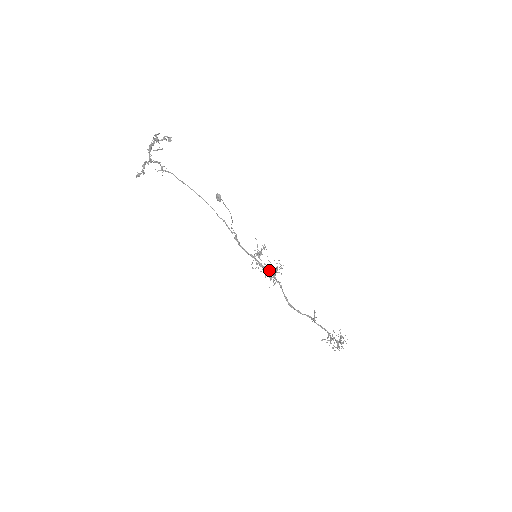
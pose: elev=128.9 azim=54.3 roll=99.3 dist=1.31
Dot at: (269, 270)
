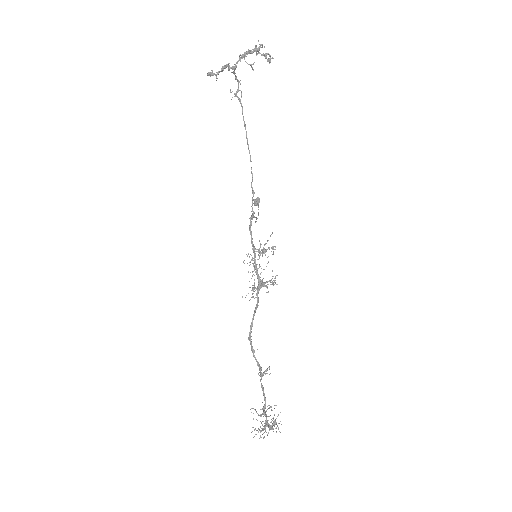
Dot at: (259, 276)
